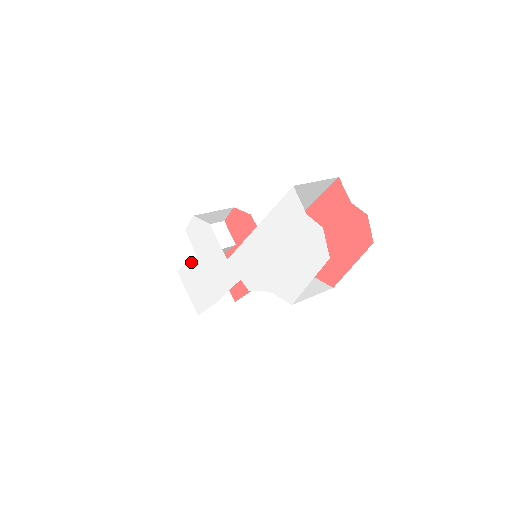
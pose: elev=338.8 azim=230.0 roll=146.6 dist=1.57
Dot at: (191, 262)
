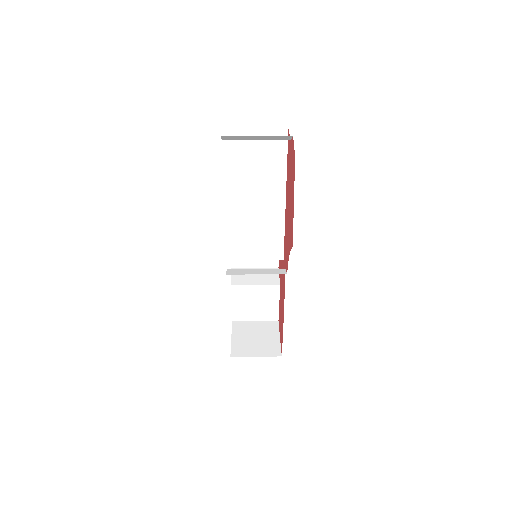
Dot at: (231, 297)
